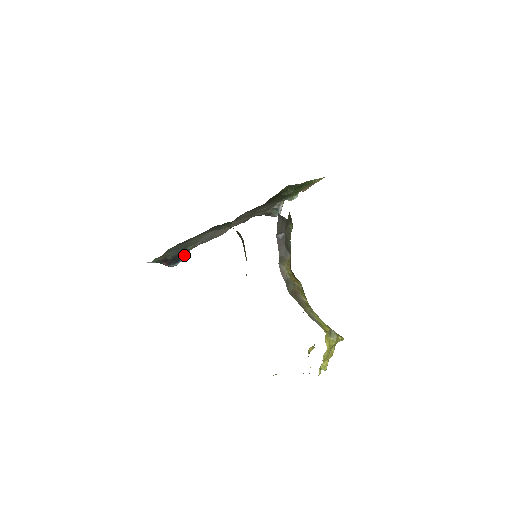
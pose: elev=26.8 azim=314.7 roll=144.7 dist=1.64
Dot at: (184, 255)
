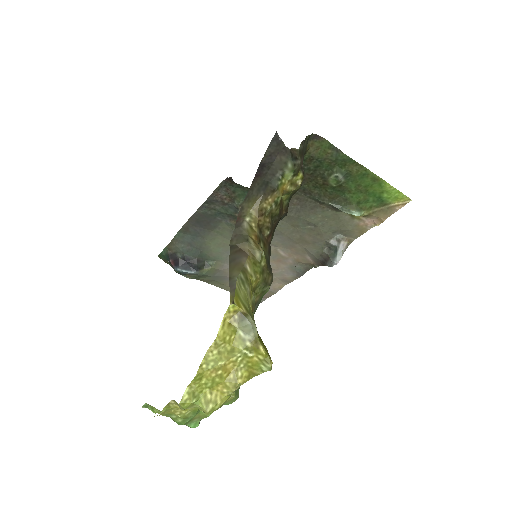
Dot at: (200, 268)
